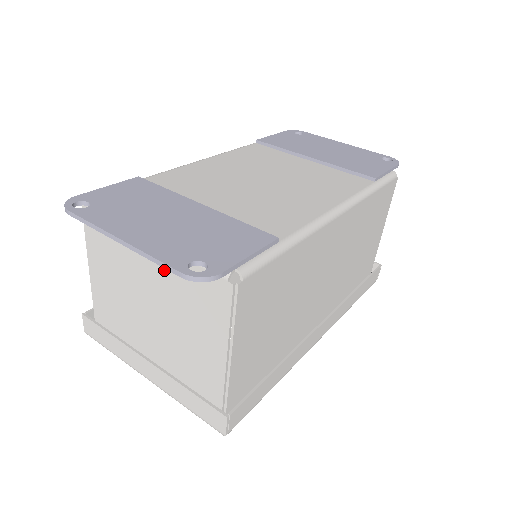
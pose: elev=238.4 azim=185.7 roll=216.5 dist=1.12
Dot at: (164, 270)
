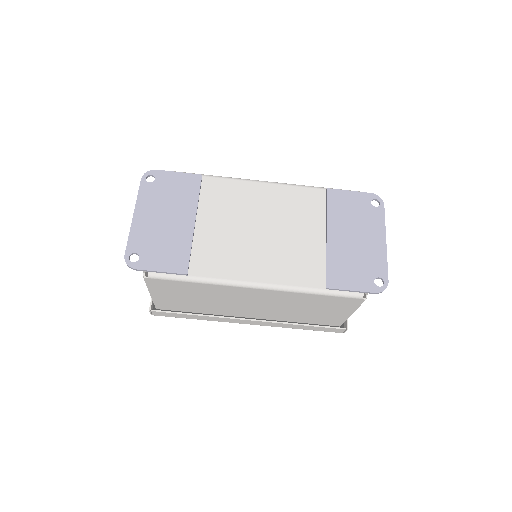
Dot at: occluded
